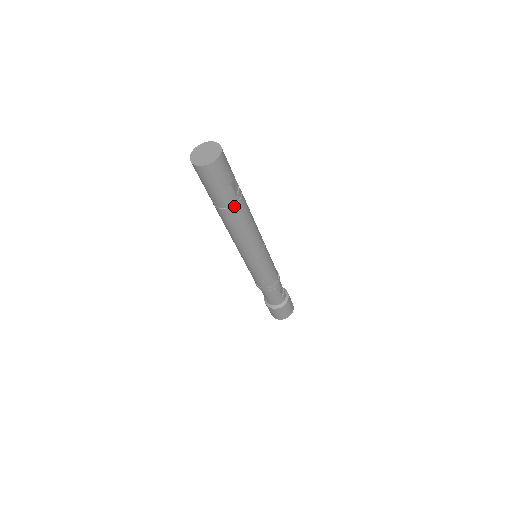
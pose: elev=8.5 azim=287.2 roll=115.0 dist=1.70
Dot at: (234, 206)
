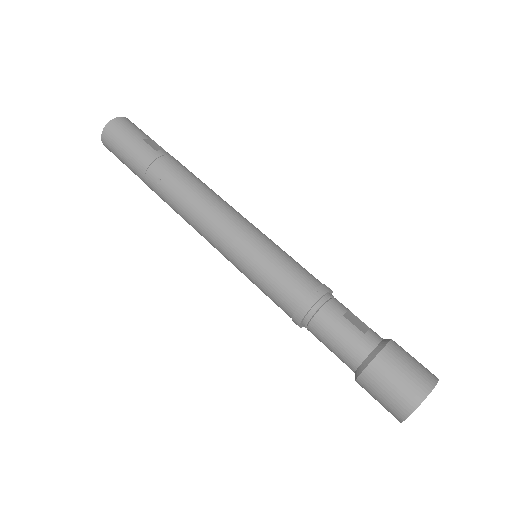
Dot at: (156, 161)
